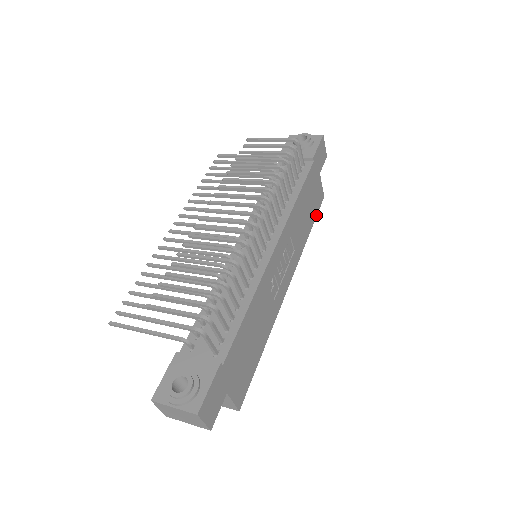
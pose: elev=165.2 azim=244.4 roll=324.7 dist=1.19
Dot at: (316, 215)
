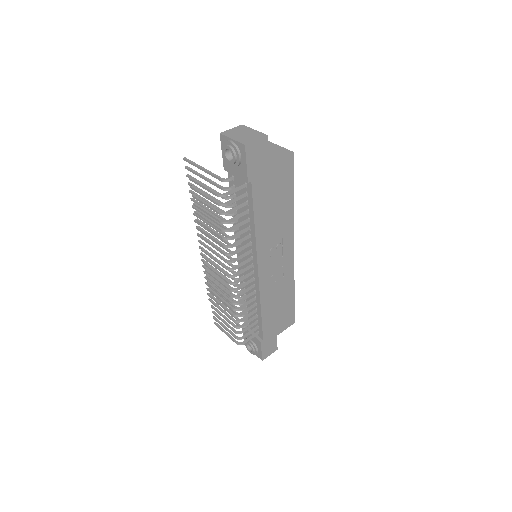
Dot at: (292, 179)
